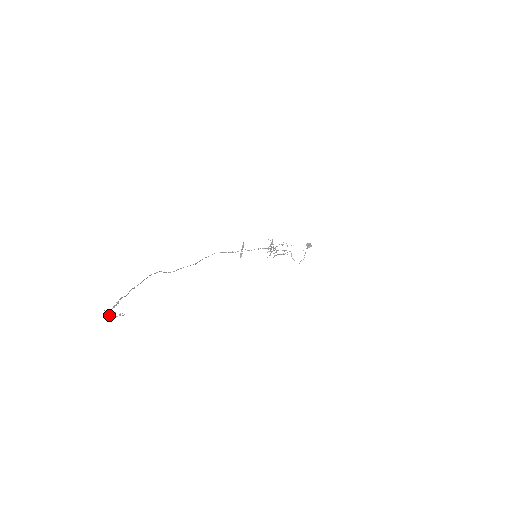
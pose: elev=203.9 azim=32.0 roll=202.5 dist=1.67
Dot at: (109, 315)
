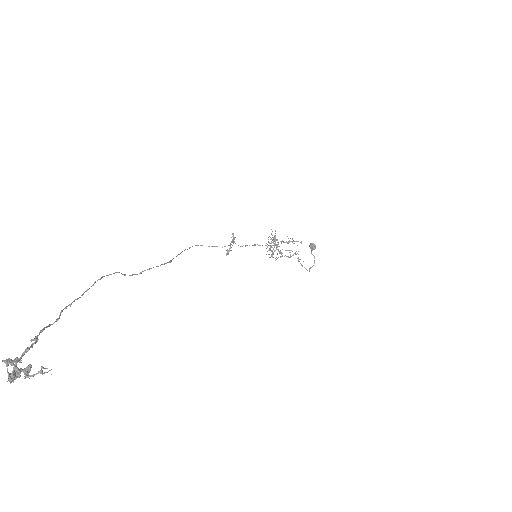
Dot at: (14, 372)
